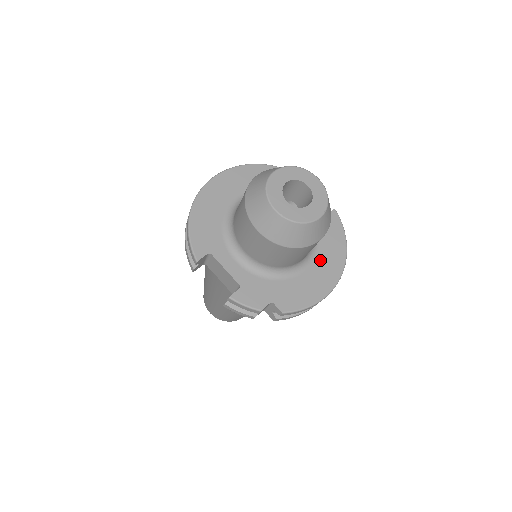
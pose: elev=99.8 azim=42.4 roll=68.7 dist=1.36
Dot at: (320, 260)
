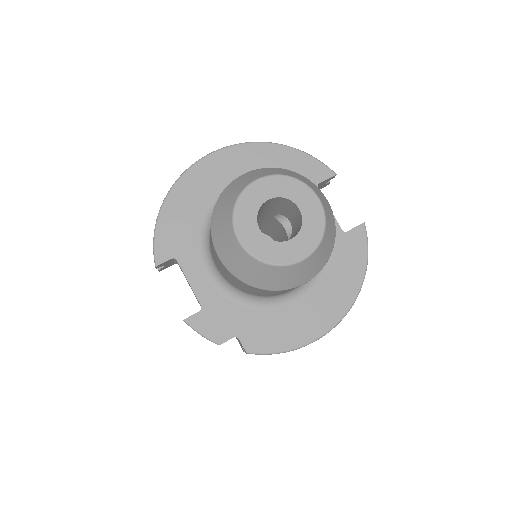
Dot at: (320, 292)
